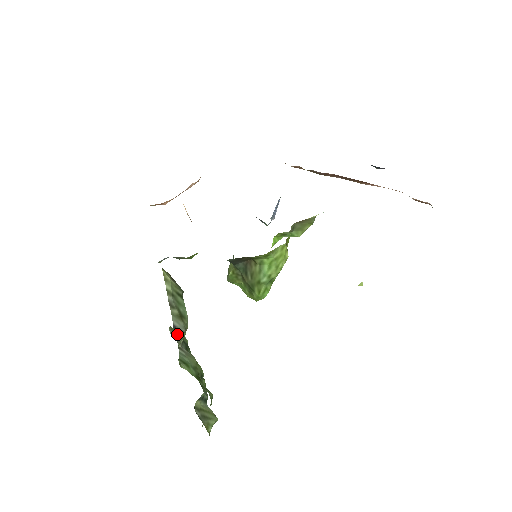
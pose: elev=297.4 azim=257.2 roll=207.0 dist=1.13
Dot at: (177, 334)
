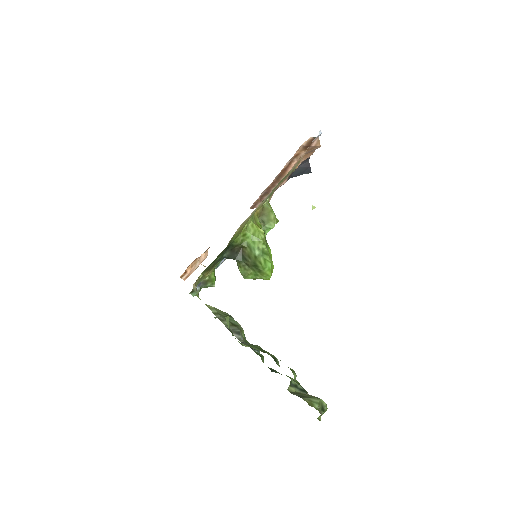
Dot at: (235, 335)
